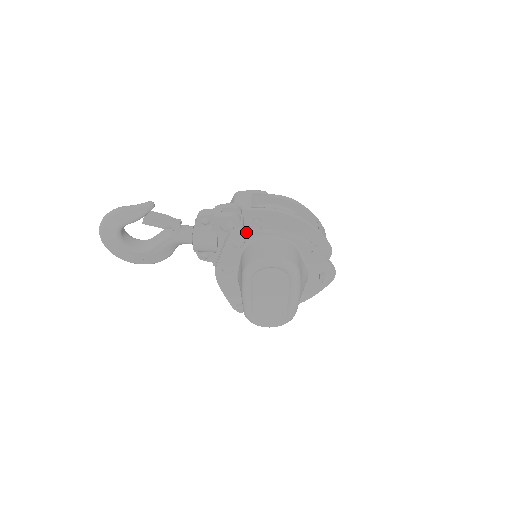
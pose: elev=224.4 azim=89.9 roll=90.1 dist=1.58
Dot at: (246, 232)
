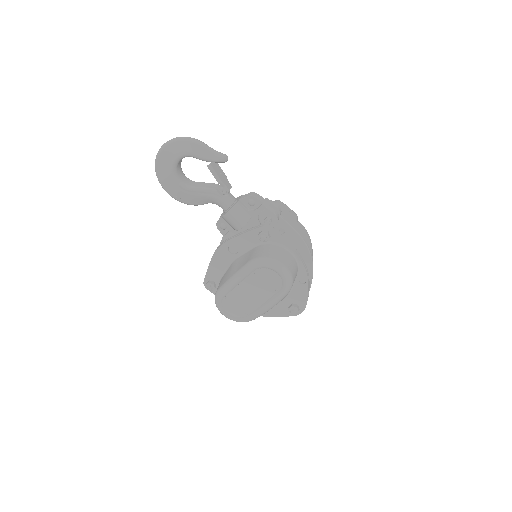
Dot at: (276, 233)
